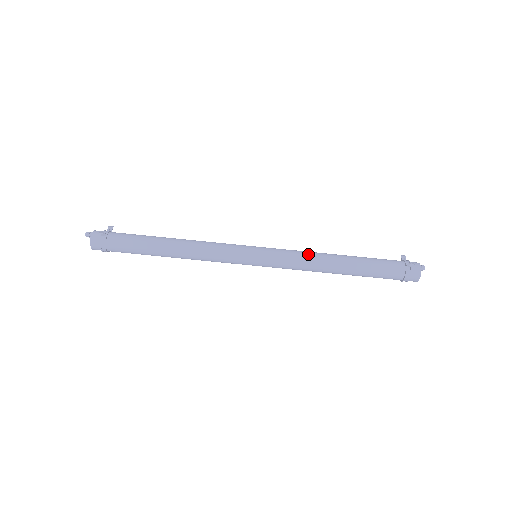
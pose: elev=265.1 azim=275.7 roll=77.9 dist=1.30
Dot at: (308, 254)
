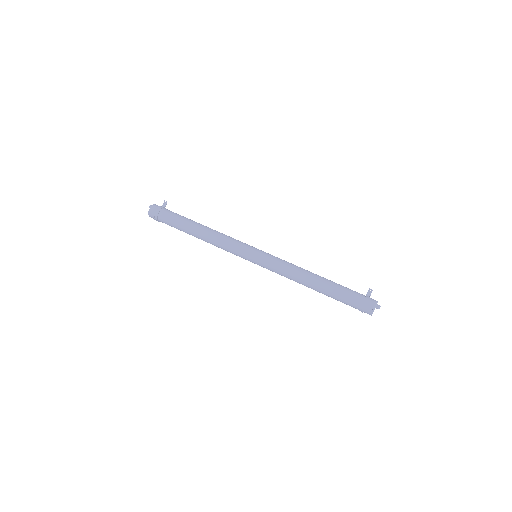
Dot at: occluded
